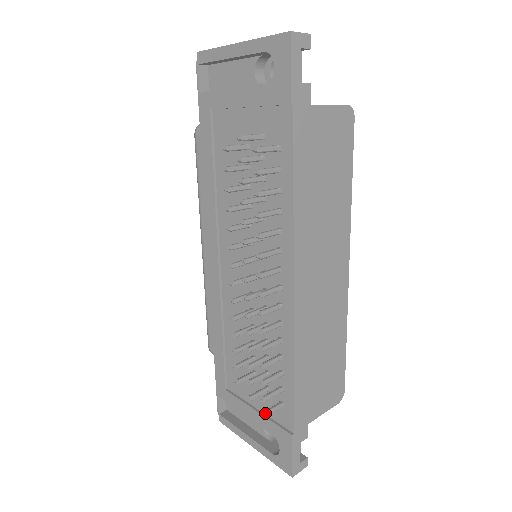
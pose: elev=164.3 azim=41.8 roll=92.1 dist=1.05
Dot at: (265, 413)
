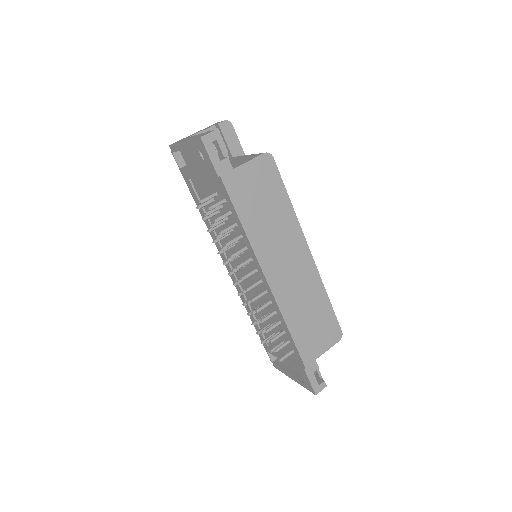
Dot at: (280, 359)
